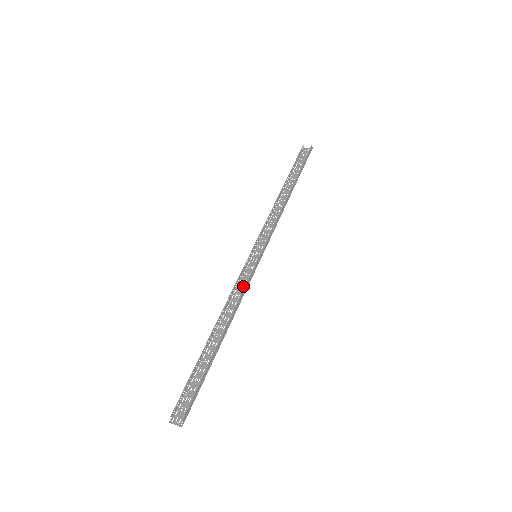
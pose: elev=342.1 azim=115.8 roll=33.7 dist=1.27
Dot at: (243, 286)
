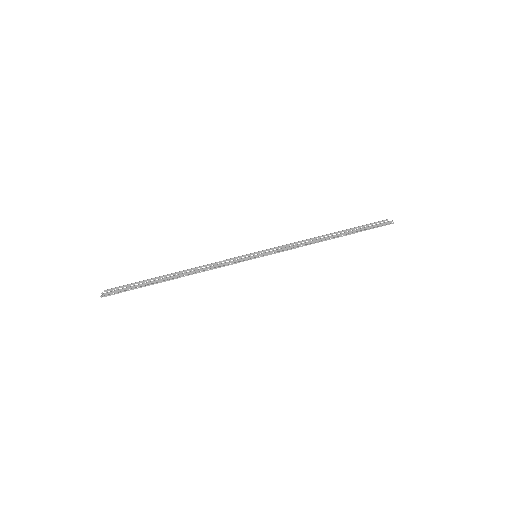
Dot at: (225, 265)
